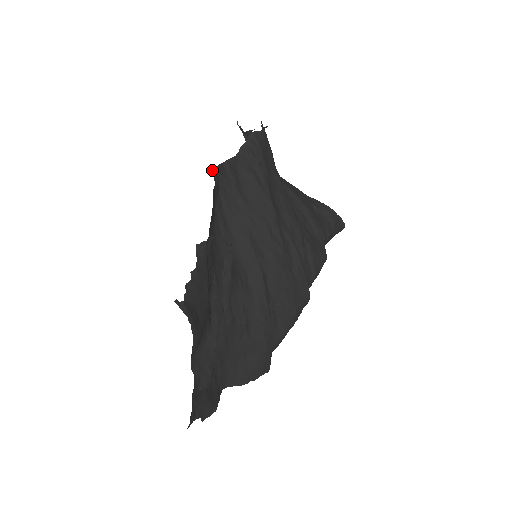
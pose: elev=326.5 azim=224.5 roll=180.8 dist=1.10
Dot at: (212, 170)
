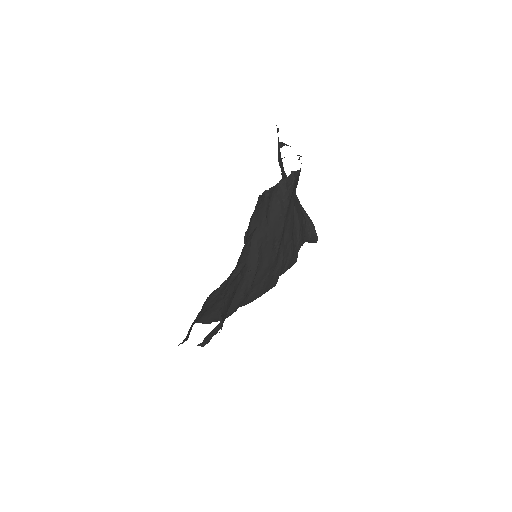
Dot at: occluded
